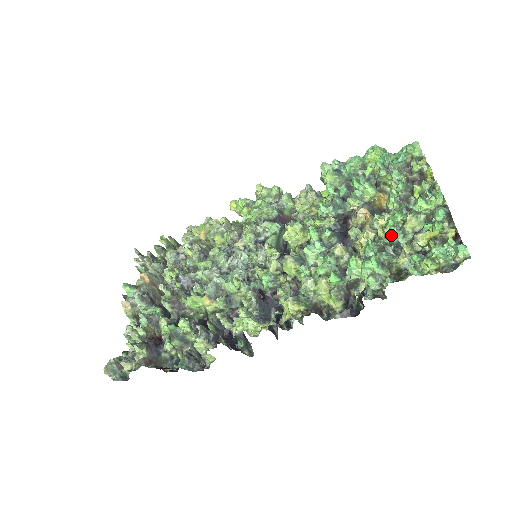
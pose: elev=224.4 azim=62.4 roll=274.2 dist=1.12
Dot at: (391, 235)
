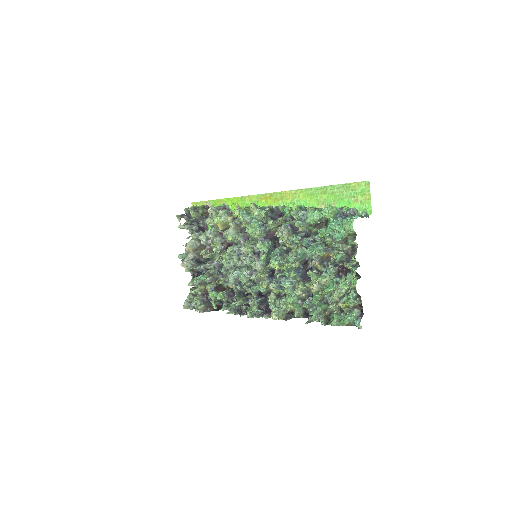
Dot at: (327, 295)
